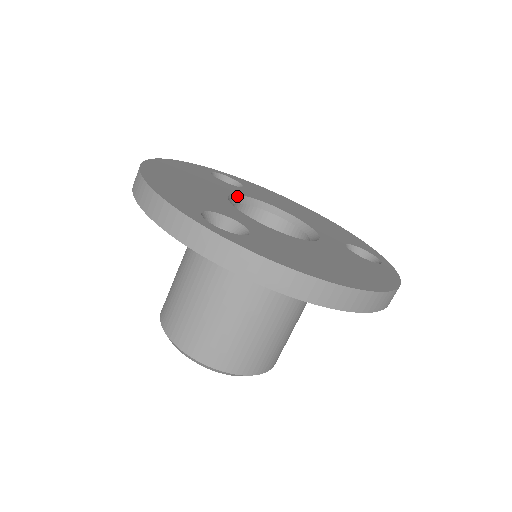
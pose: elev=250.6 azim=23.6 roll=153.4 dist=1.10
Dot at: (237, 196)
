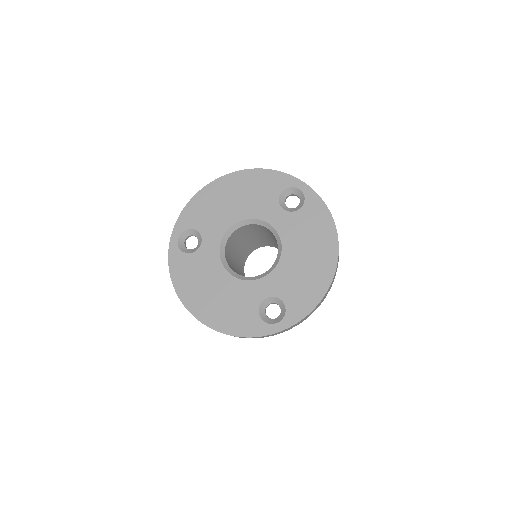
Dot at: (221, 257)
